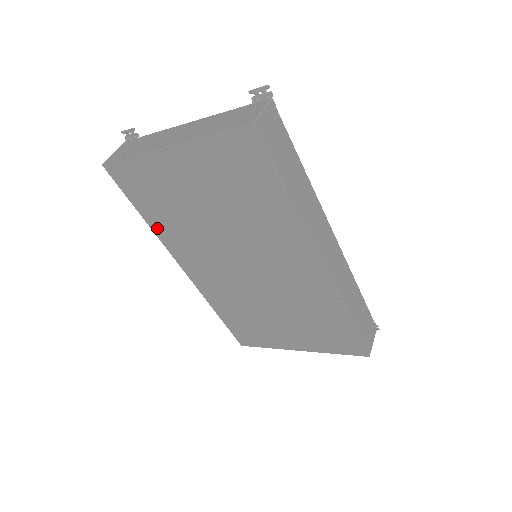
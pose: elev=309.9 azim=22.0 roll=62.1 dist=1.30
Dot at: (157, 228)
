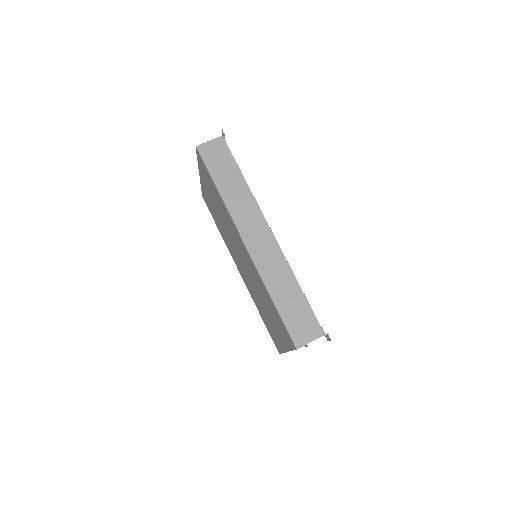
Dot at: (223, 237)
